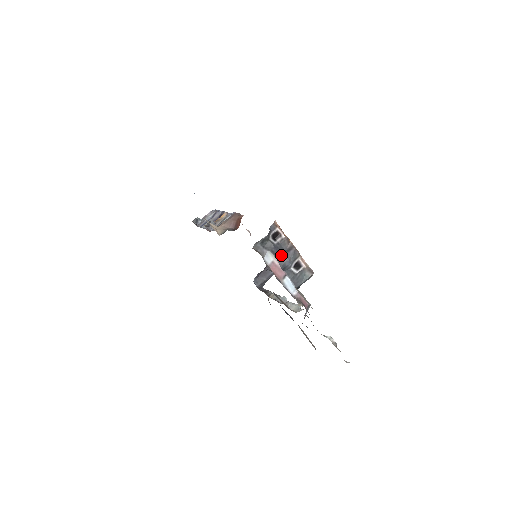
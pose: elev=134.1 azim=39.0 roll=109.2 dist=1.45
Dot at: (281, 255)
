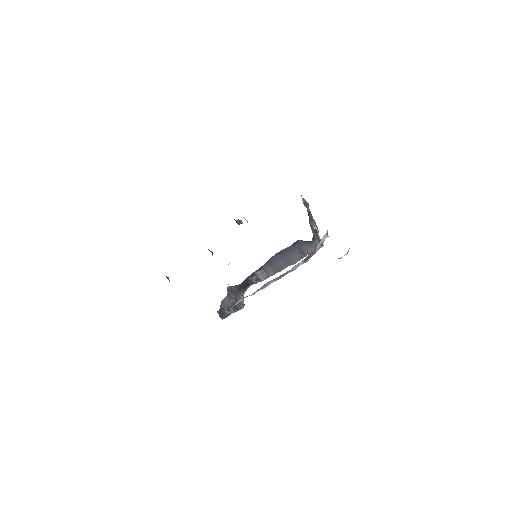
Dot at: occluded
